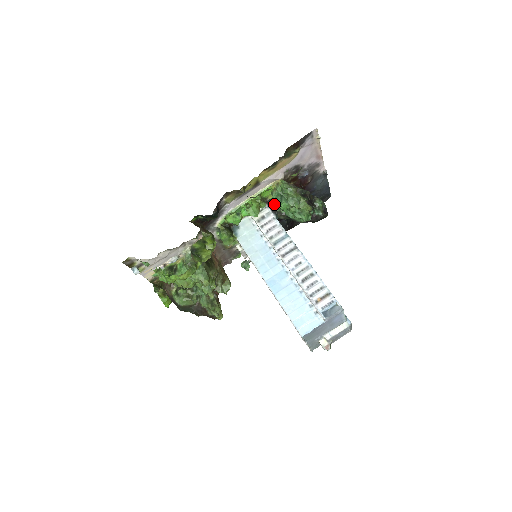
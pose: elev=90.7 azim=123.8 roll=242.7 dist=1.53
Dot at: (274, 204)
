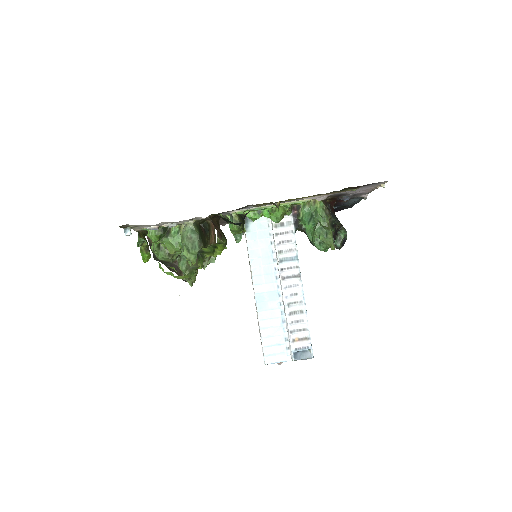
Dot at: (300, 216)
